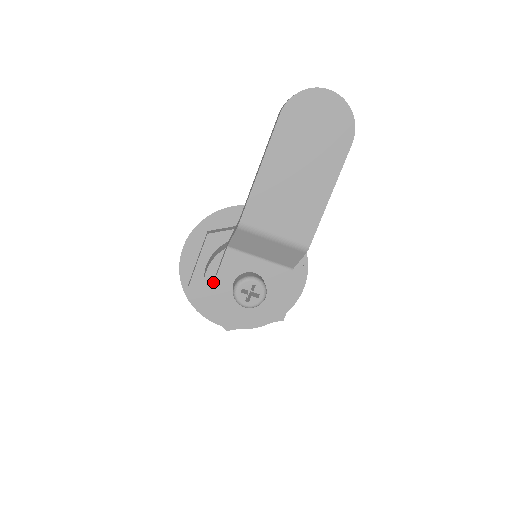
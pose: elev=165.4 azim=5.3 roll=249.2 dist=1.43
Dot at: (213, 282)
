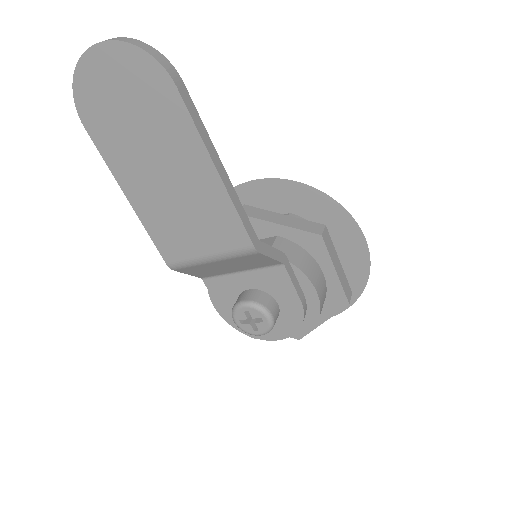
Dot at: occluded
